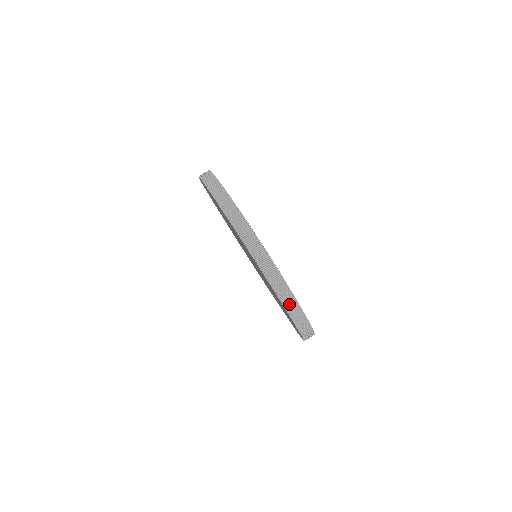
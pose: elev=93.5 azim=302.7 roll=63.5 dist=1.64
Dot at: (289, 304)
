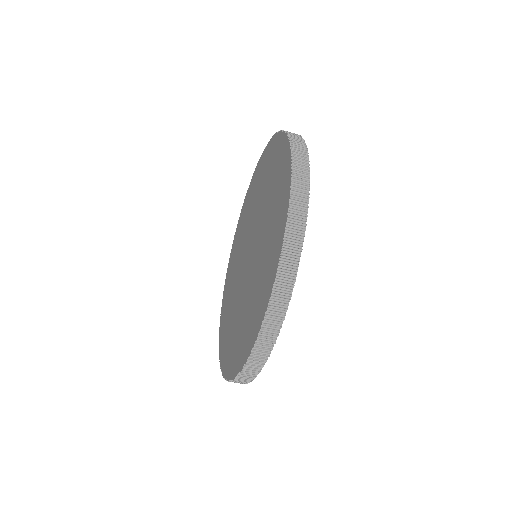
Dot at: occluded
